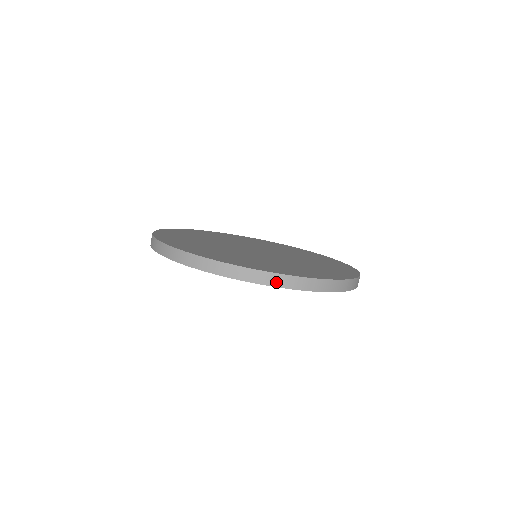
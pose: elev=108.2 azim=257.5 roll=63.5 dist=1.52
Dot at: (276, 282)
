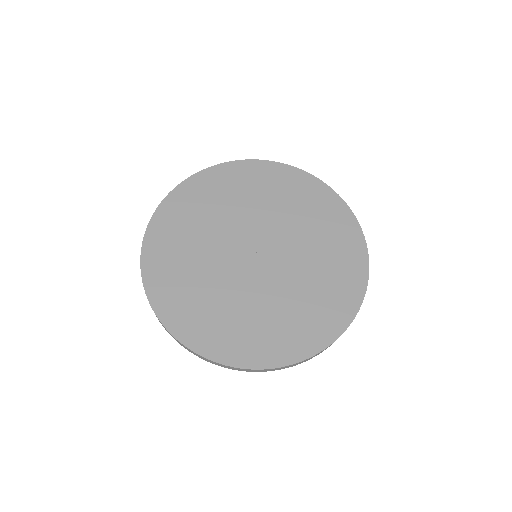
Dot at: (279, 369)
